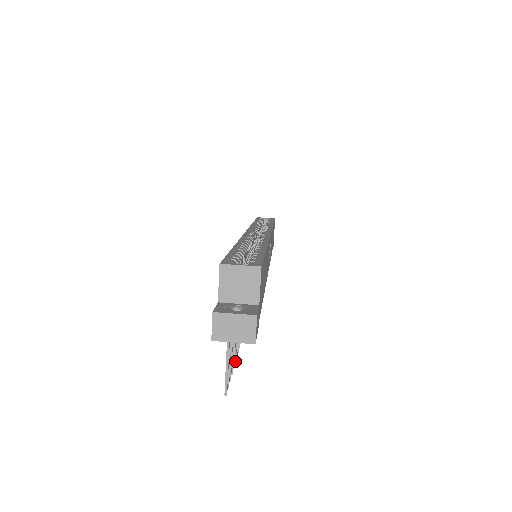
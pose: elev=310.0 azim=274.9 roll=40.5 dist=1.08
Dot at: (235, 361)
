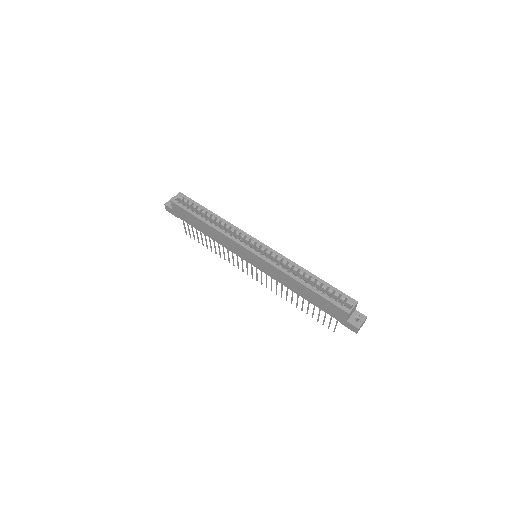
Dot at: occluded
